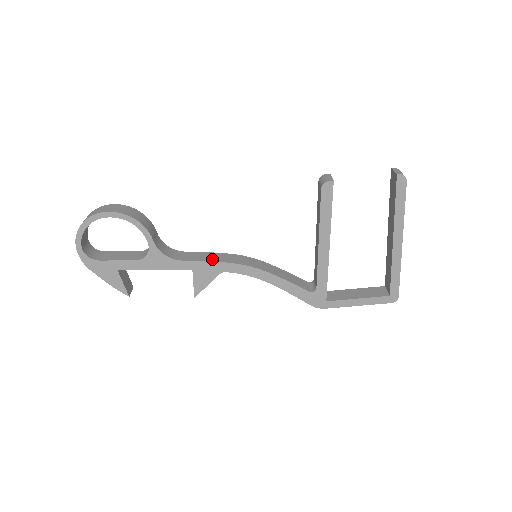
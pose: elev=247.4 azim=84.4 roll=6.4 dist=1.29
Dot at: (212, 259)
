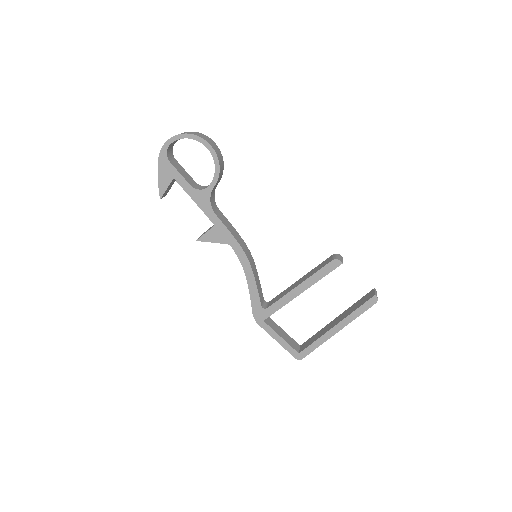
Dot at: (232, 231)
